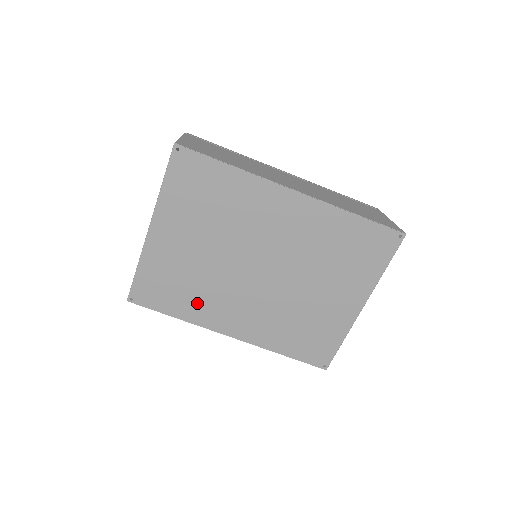
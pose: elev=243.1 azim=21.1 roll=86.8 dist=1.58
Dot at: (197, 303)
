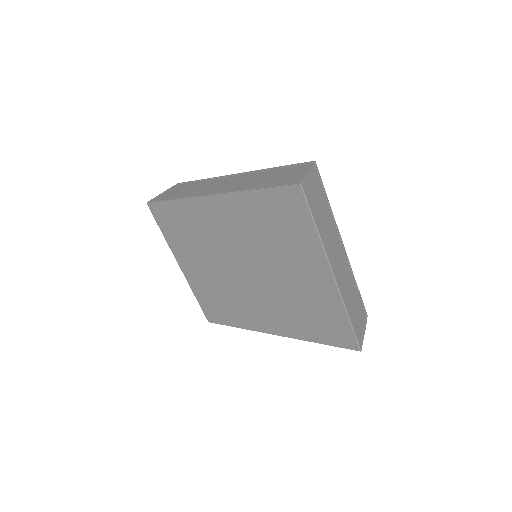
Dot at: (236, 312)
